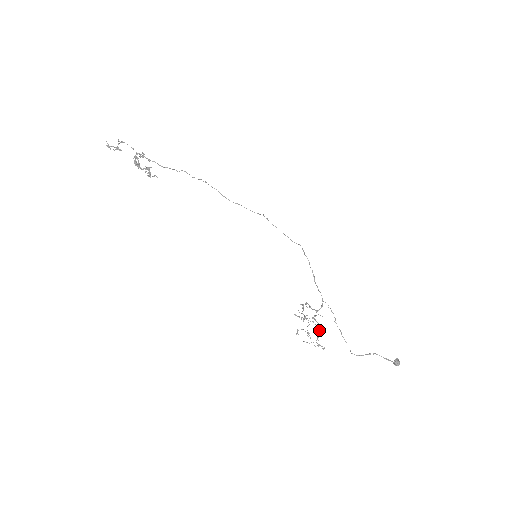
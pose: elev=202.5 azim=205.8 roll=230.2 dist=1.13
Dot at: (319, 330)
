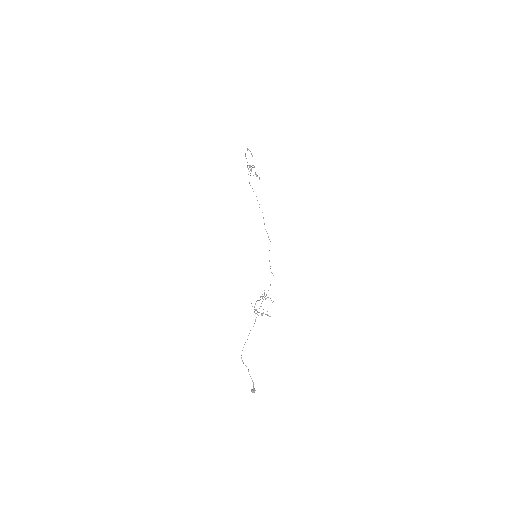
Dot at: occluded
